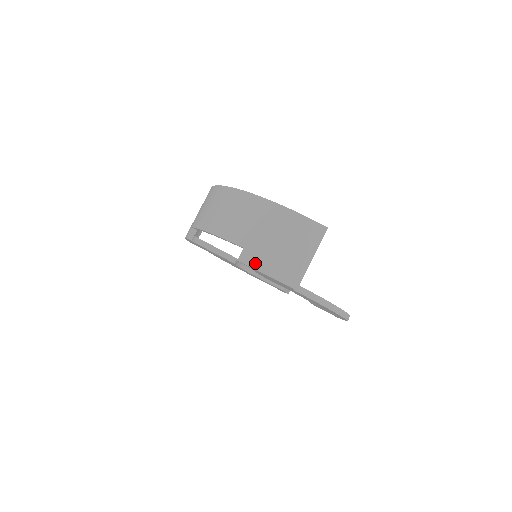
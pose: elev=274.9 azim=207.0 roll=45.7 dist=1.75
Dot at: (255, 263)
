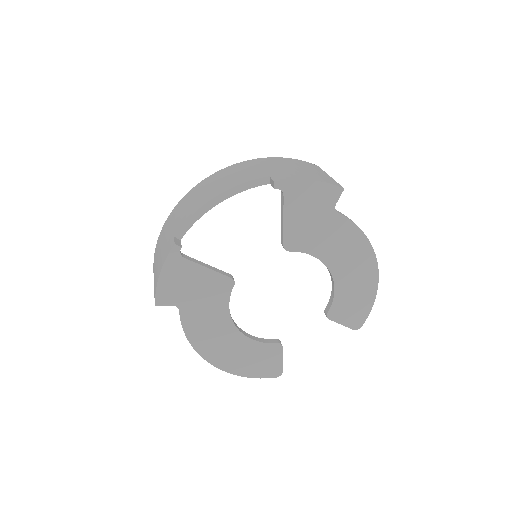
Dot at: (292, 177)
